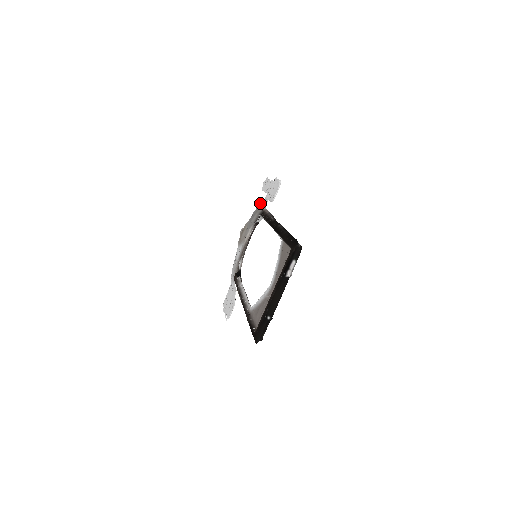
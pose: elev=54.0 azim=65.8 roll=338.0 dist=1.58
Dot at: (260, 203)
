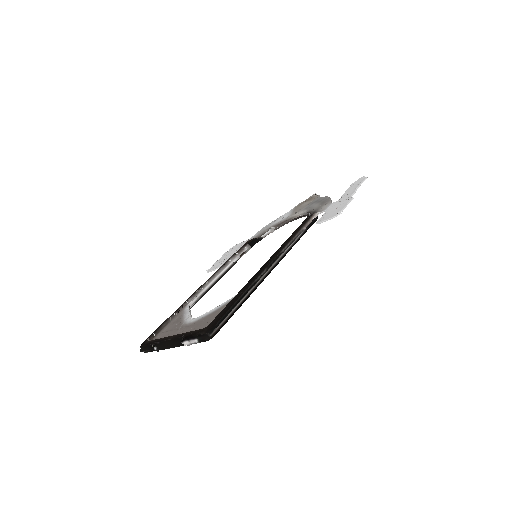
Dot at: occluded
